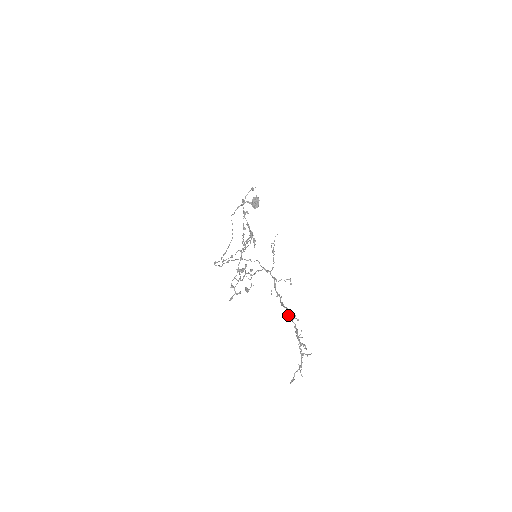
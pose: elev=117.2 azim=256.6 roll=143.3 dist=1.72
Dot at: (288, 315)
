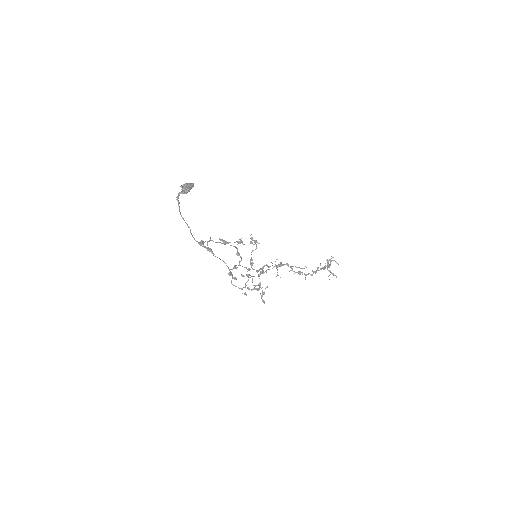
Dot at: occluded
